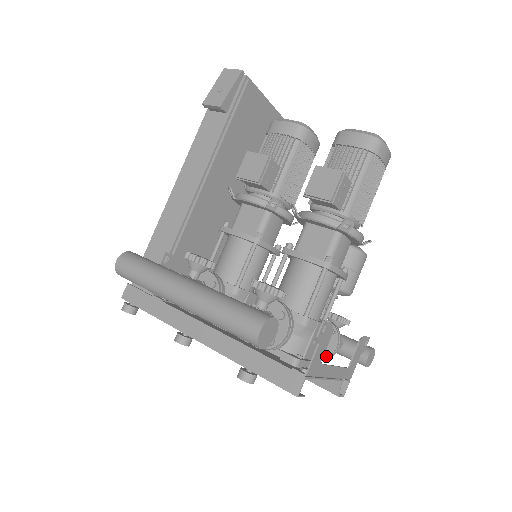
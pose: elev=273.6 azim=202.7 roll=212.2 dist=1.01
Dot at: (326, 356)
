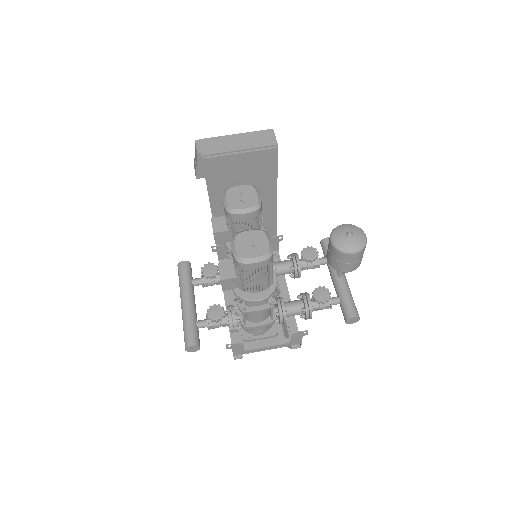
Dot at: occluded
